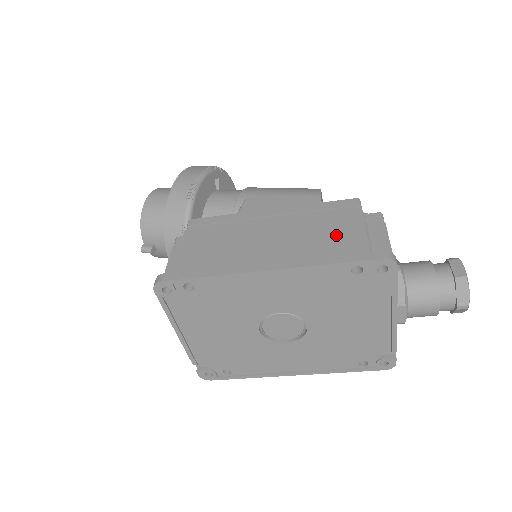
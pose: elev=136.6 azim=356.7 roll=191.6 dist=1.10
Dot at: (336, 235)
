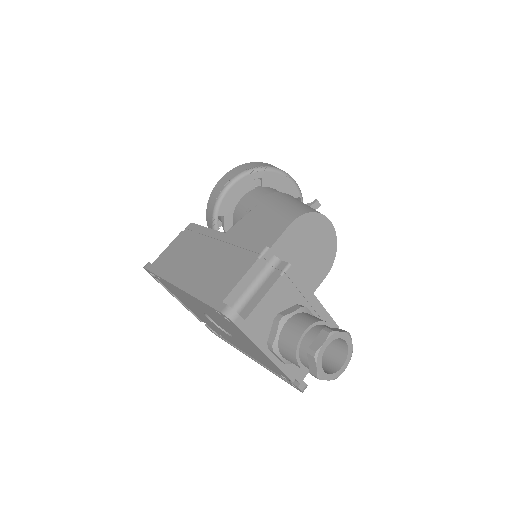
Dot at: (224, 276)
